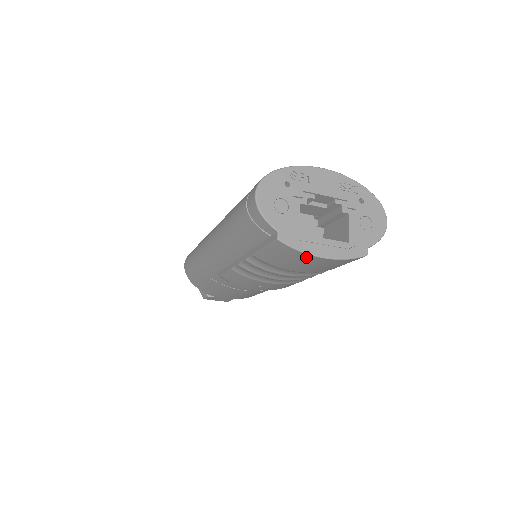
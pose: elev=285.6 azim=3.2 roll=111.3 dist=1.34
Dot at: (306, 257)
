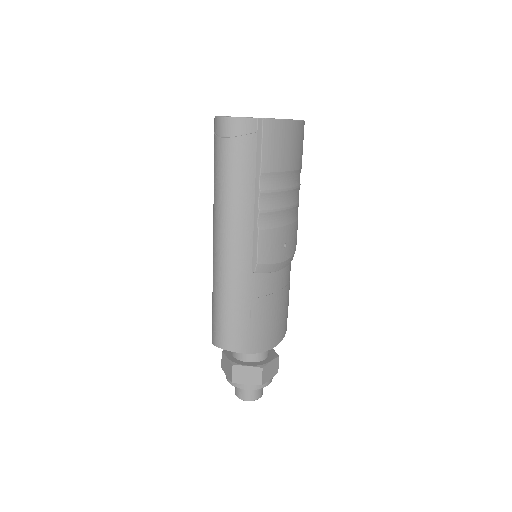
Dot at: (285, 127)
